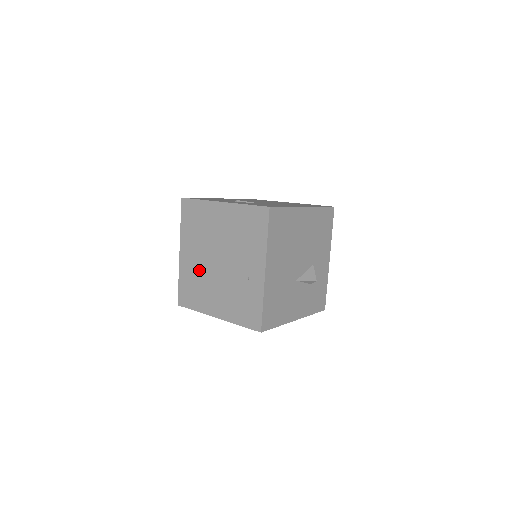
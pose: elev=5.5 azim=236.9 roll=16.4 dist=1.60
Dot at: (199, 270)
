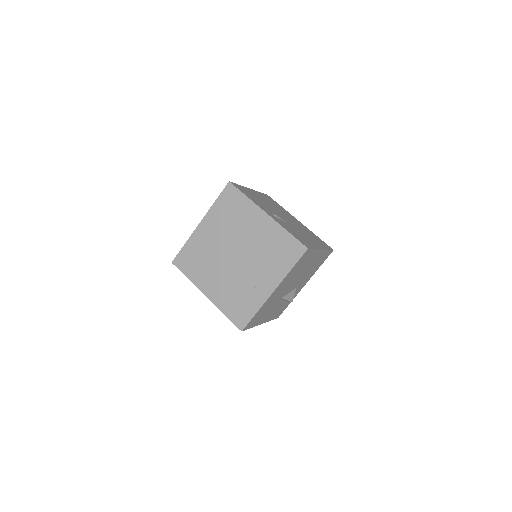
Dot at: (211, 250)
